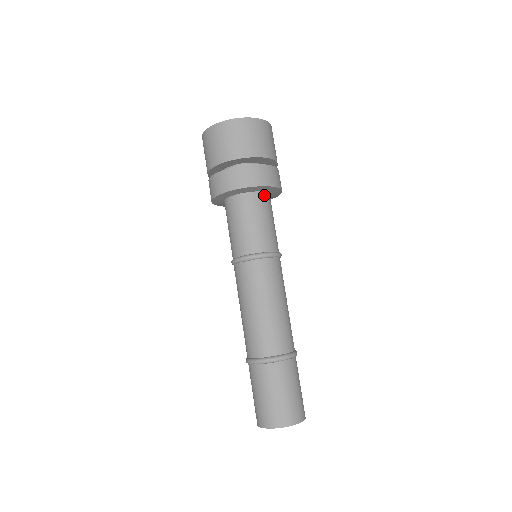
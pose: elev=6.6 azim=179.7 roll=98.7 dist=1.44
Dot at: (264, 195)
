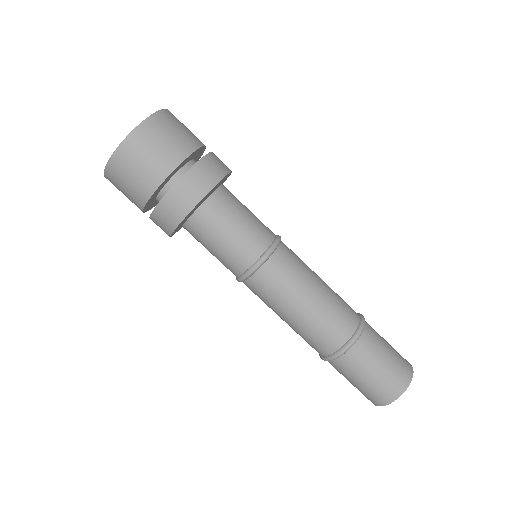
Dot at: occluded
